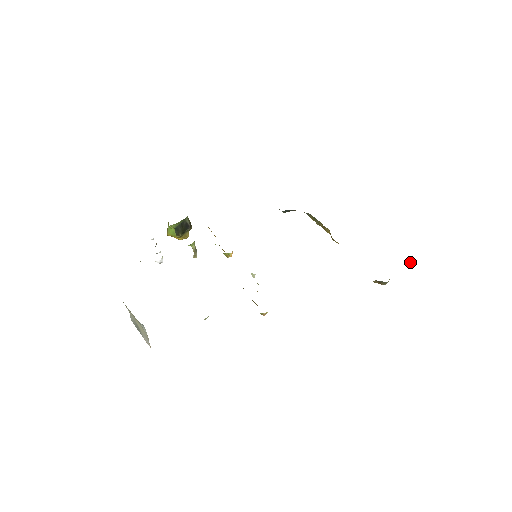
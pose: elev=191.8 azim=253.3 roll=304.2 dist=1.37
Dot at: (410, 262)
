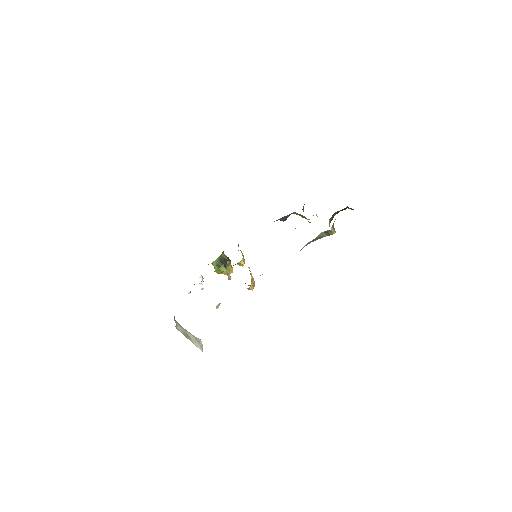
Dot at: (351, 209)
